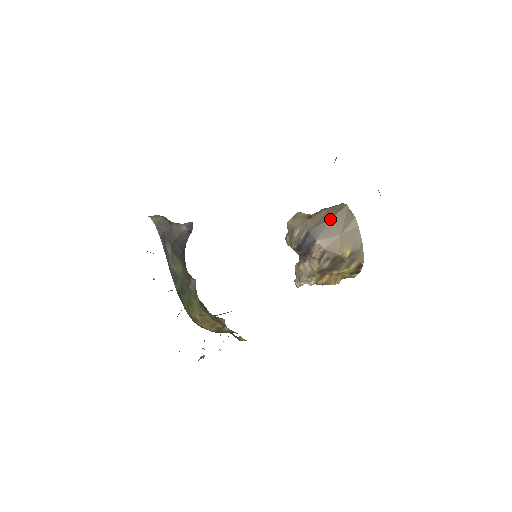
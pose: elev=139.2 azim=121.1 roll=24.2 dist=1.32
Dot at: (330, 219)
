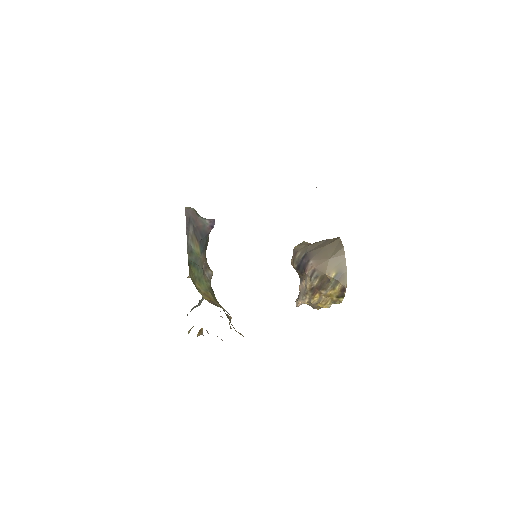
Dot at: (324, 246)
